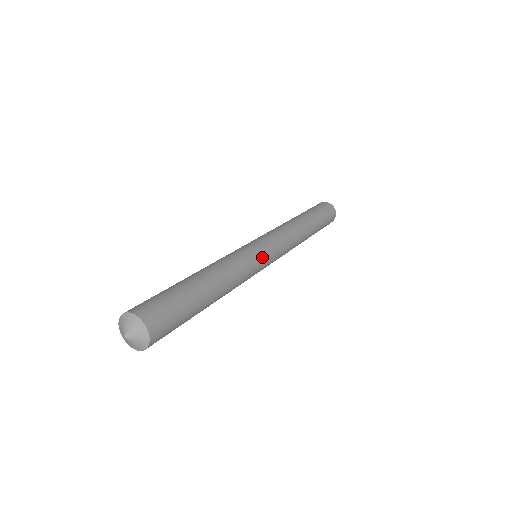
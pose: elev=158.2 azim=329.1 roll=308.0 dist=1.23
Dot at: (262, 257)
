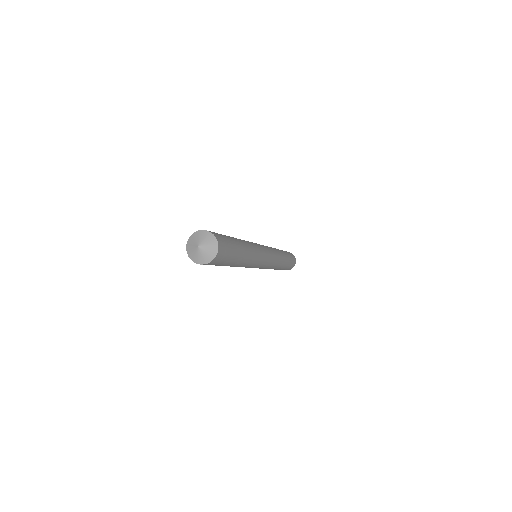
Dot at: (264, 251)
